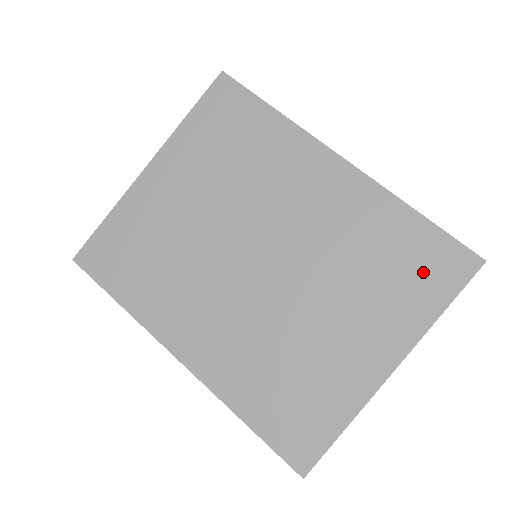
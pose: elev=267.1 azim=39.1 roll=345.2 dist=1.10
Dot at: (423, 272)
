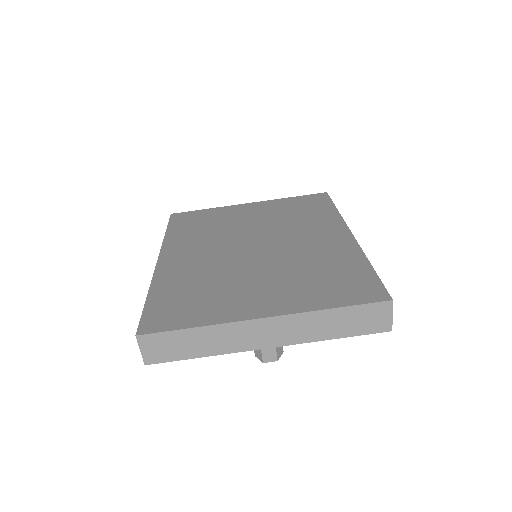
Dot at: (343, 287)
